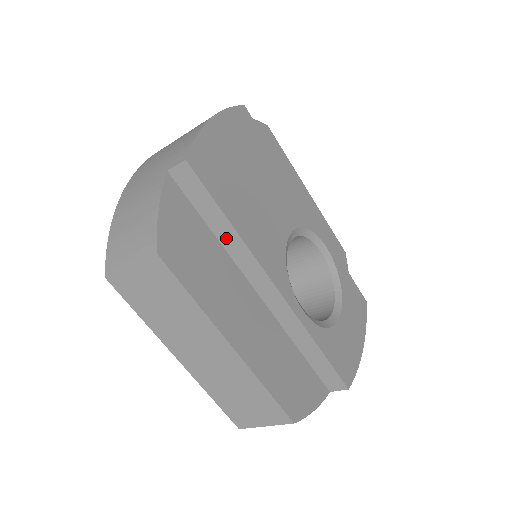
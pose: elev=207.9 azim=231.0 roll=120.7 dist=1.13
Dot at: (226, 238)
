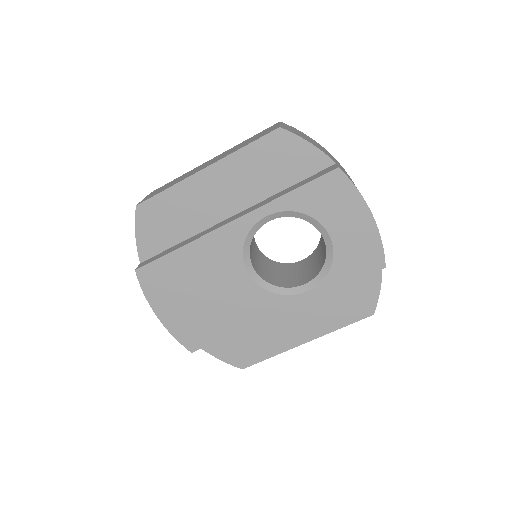
Dot at: occluded
